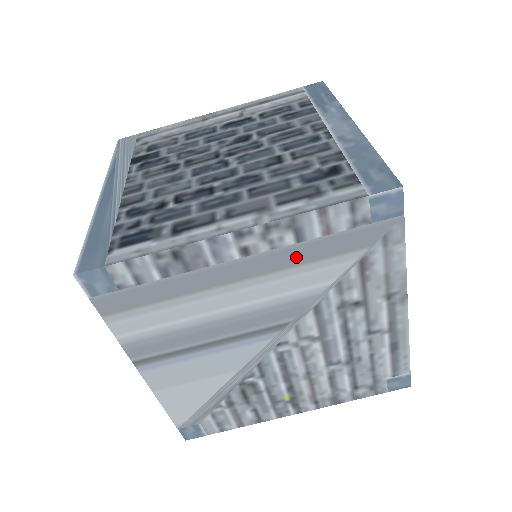
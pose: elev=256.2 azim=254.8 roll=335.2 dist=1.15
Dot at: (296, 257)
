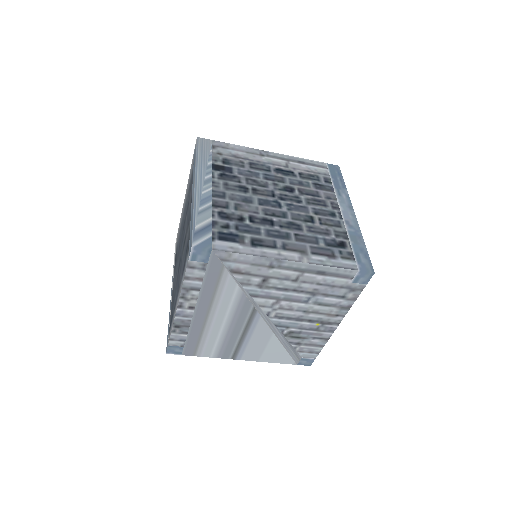
Dot at: (209, 293)
